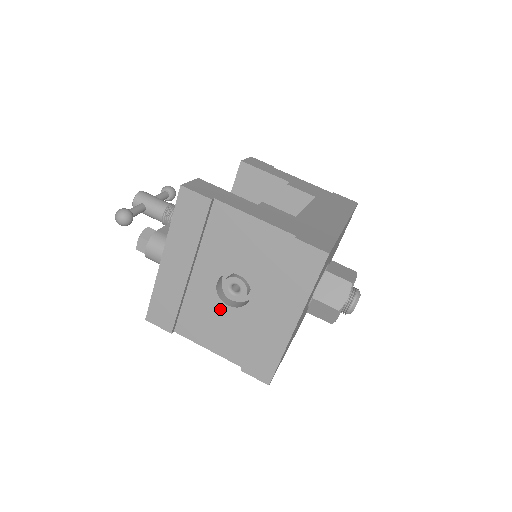
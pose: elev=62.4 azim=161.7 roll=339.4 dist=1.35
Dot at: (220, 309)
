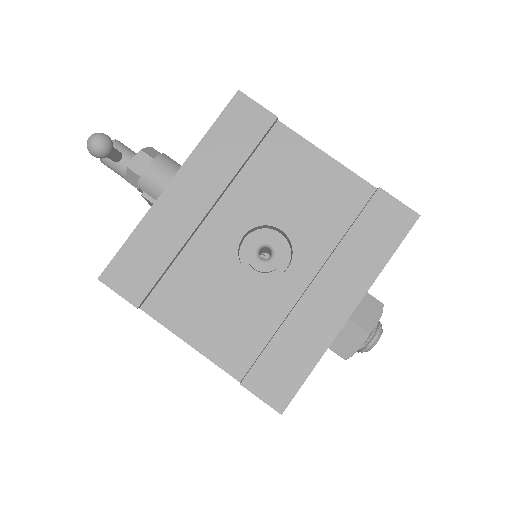
Dot at: (234, 279)
